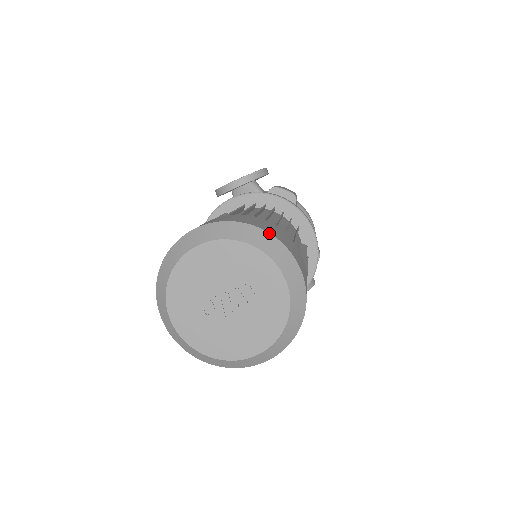
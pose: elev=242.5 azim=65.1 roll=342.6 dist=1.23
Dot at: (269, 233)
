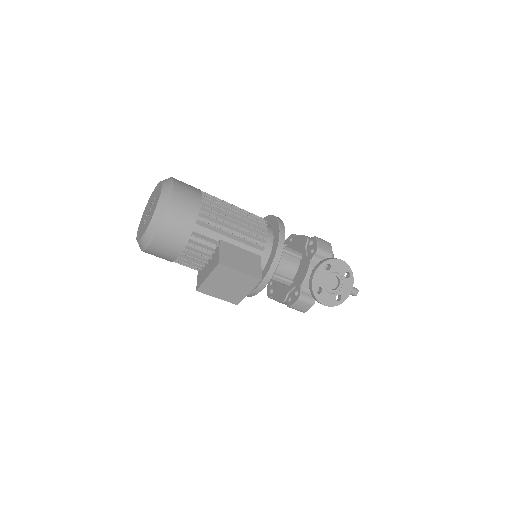
Dot at: occluded
